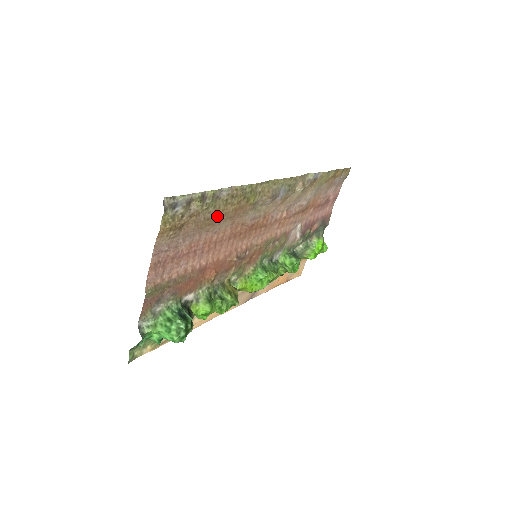
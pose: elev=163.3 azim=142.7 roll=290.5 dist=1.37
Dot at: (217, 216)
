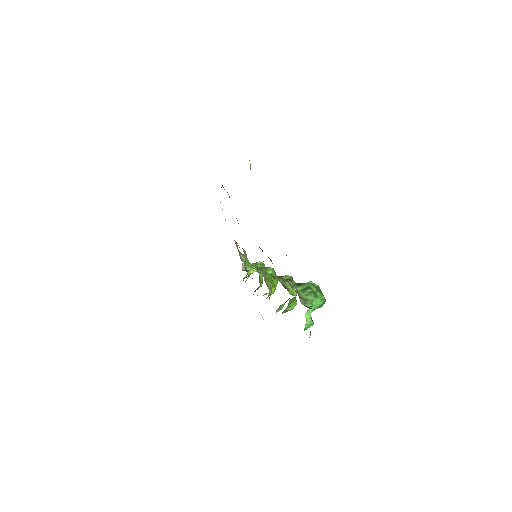
Dot at: occluded
